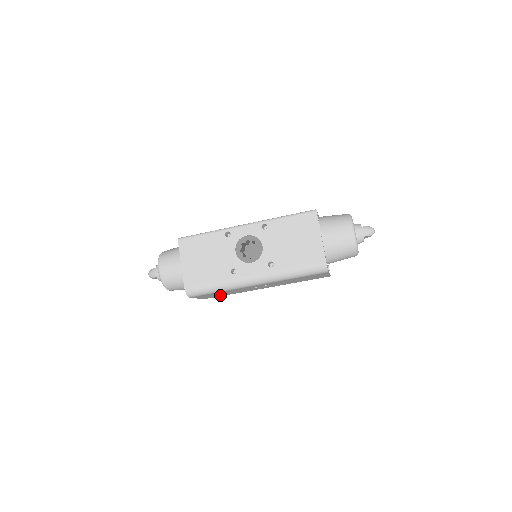
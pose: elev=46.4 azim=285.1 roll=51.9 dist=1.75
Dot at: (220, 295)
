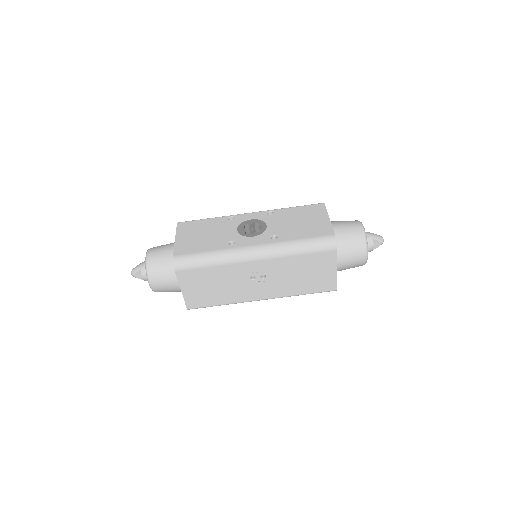
Dot at: (208, 298)
